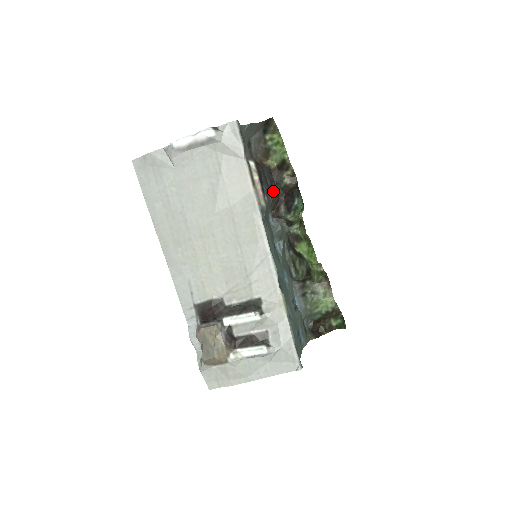
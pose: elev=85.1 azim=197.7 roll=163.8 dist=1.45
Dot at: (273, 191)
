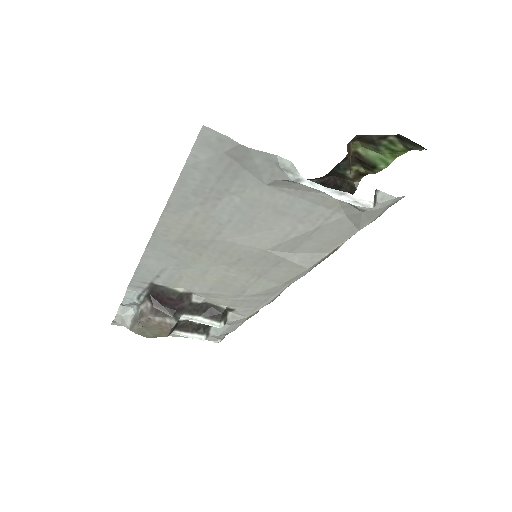
Dot at: occluded
